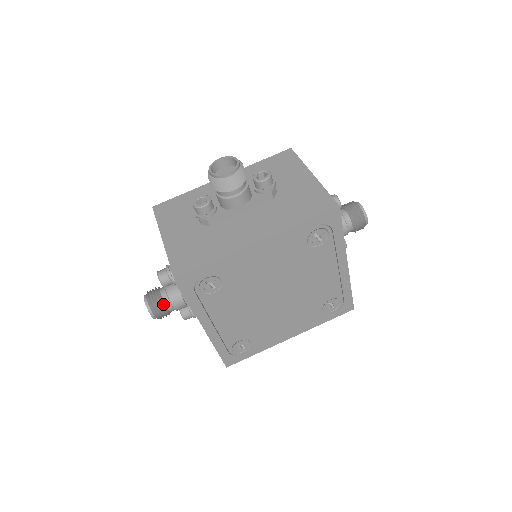
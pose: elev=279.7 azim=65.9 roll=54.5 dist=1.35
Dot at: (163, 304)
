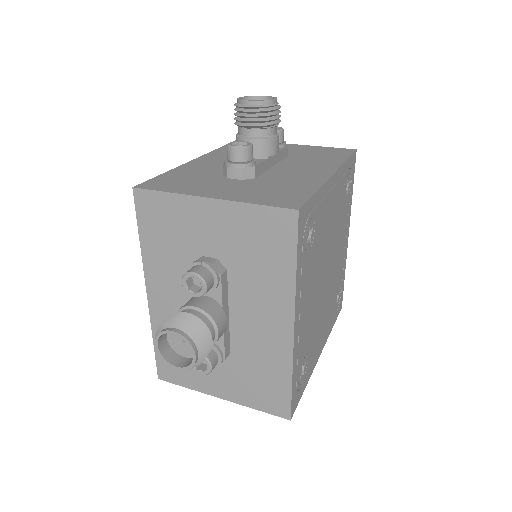
Dot at: (206, 328)
